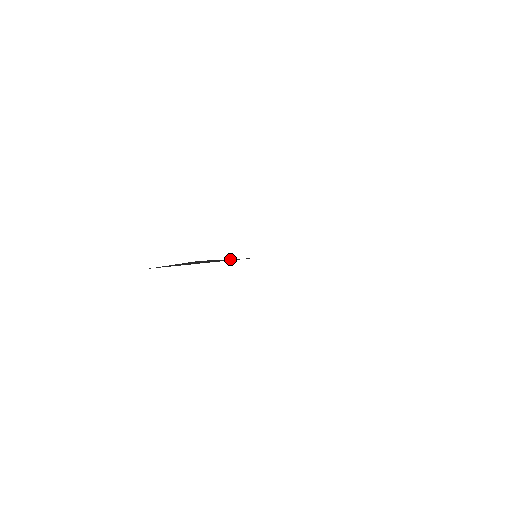
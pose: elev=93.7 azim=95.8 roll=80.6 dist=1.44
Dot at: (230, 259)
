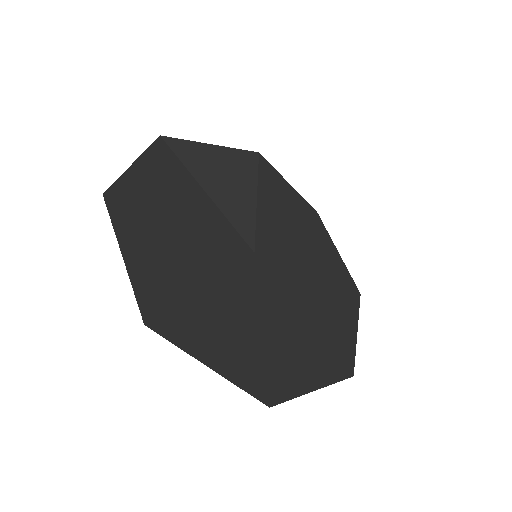
Dot at: (252, 213)
